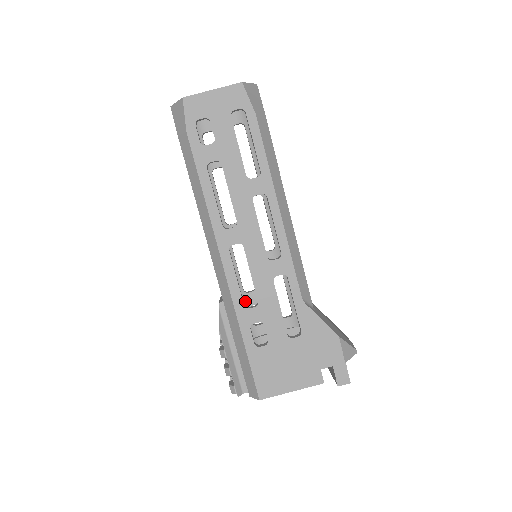
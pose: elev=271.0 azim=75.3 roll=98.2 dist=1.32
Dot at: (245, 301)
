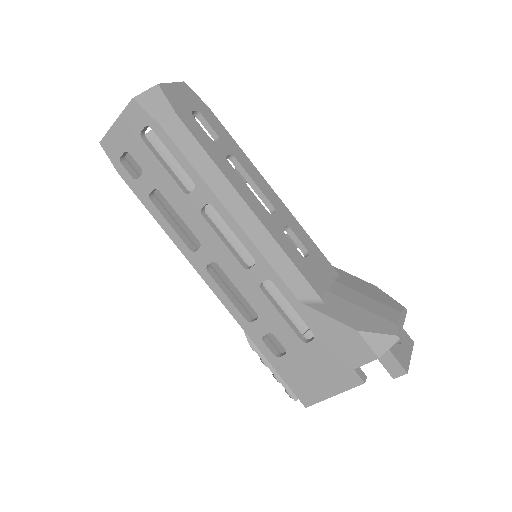
Dot at: occluded
